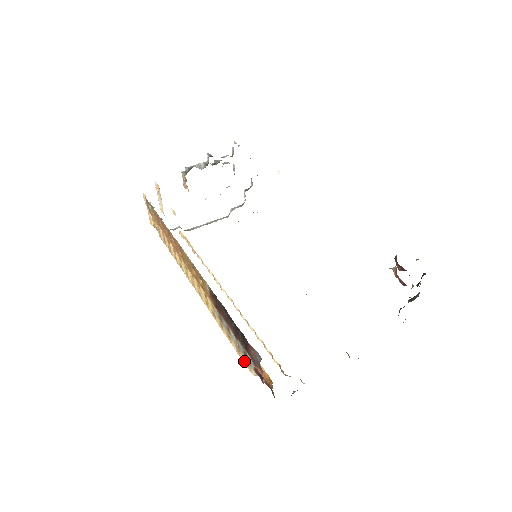
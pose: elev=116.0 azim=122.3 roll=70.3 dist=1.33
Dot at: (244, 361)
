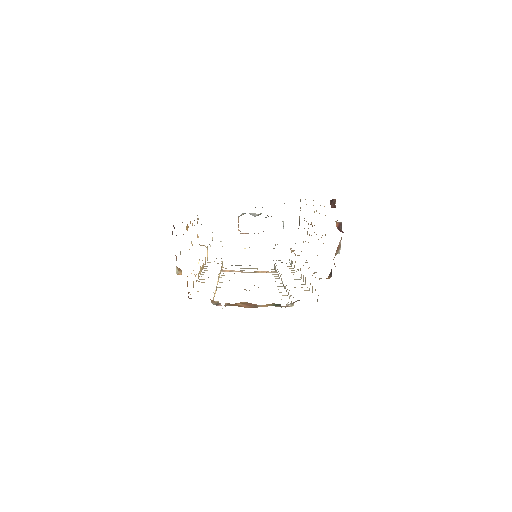
Dot at: occluded
